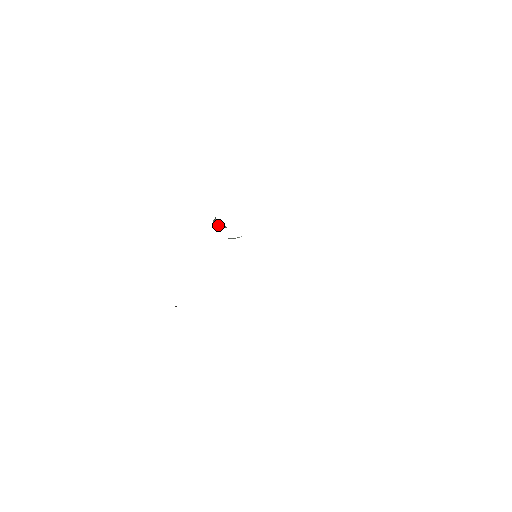
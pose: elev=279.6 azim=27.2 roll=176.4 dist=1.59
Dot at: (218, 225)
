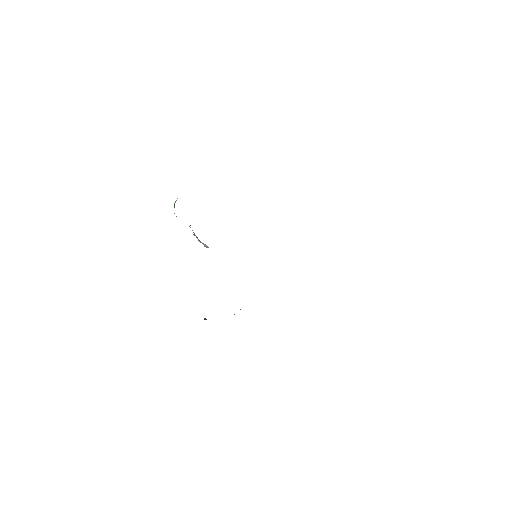
Dot at: occluded
